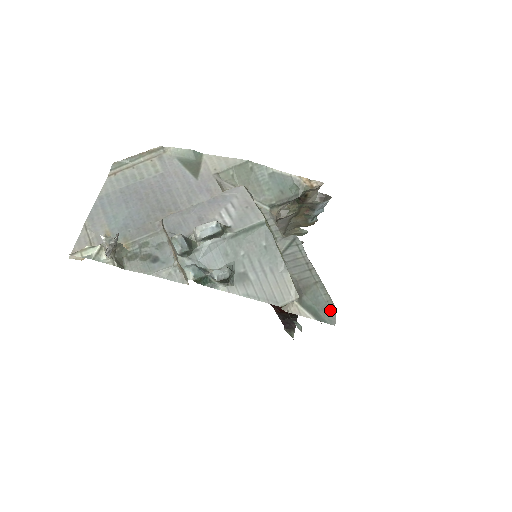
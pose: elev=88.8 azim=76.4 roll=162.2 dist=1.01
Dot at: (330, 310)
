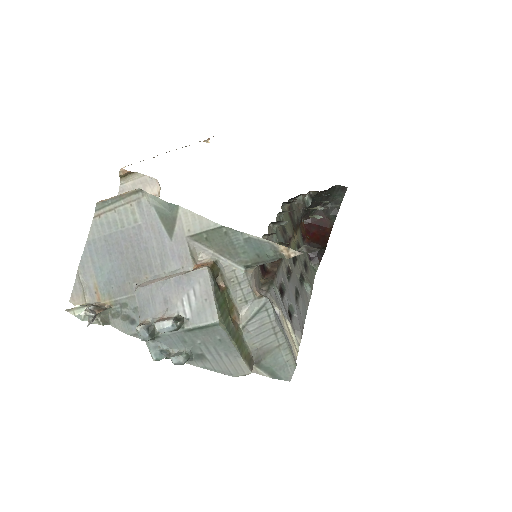
Dot at: (288, 369)
